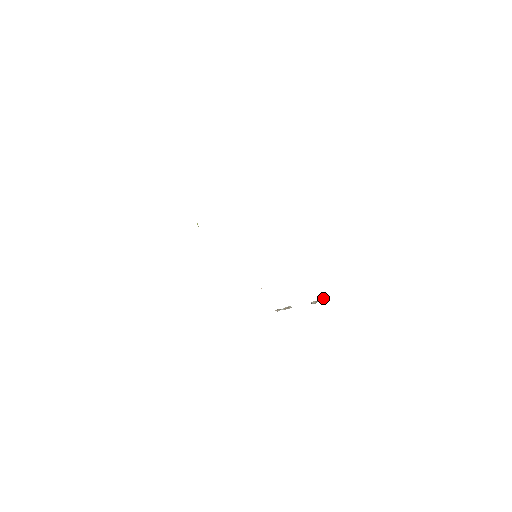
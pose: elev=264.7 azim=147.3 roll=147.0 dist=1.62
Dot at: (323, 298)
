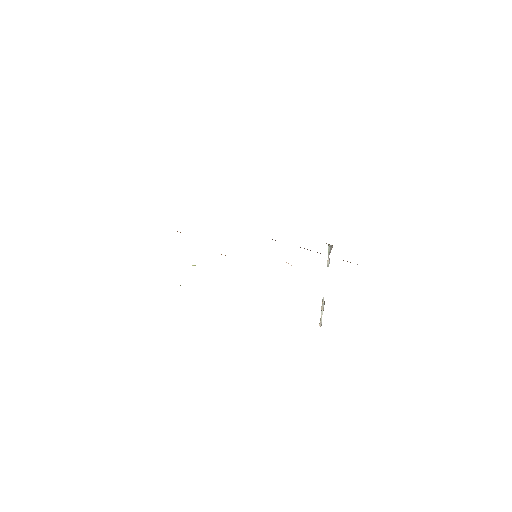
Dot at: (328, 246)
